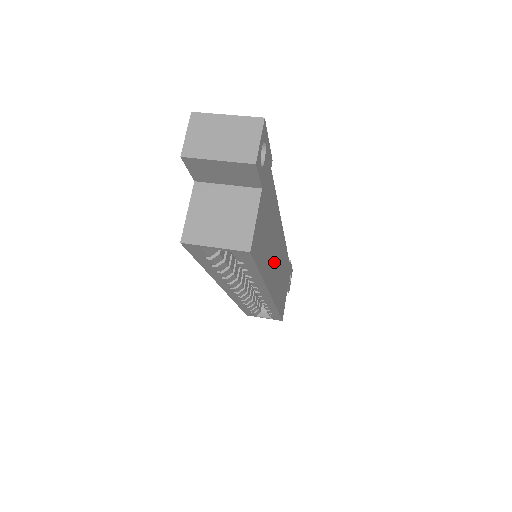
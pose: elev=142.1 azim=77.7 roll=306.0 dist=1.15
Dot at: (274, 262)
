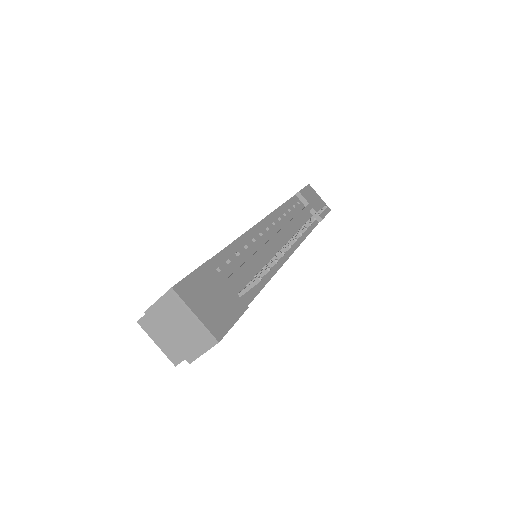
Dot at: occluded
